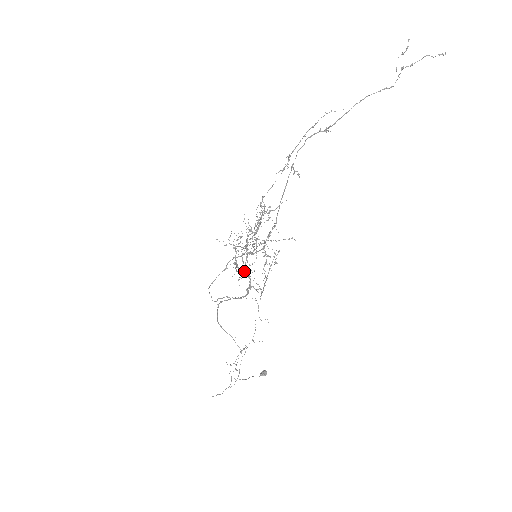
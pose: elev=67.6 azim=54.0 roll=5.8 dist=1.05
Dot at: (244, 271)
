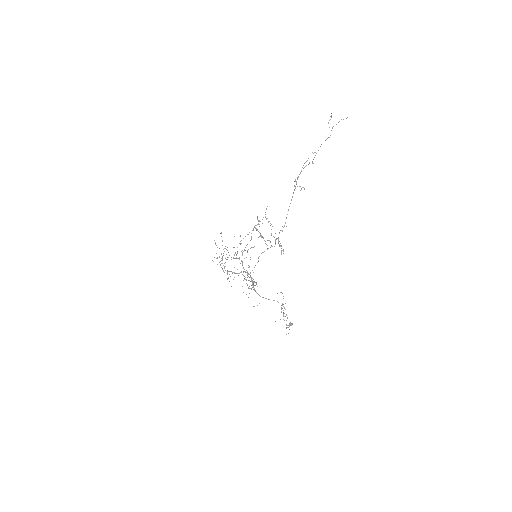
Dot at: occluded
